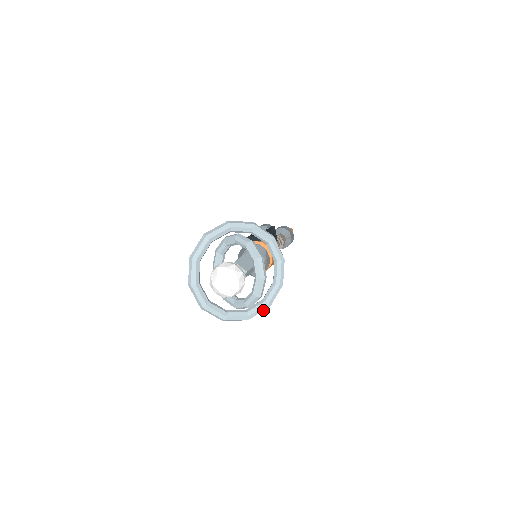
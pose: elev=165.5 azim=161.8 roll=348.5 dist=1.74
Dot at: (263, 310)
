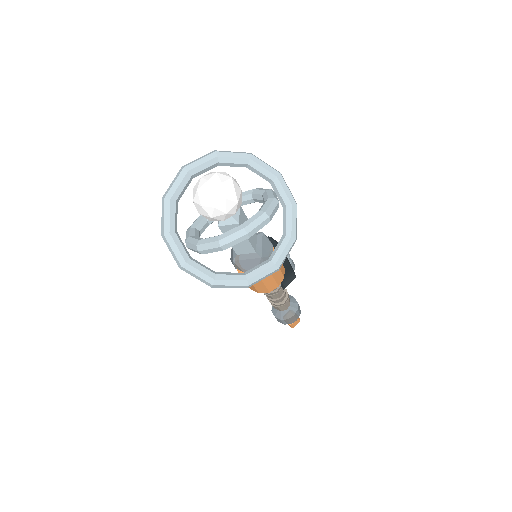
Dot at: (203, 278)
